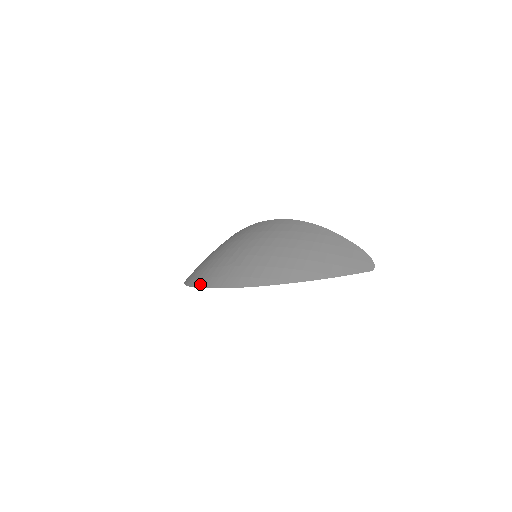
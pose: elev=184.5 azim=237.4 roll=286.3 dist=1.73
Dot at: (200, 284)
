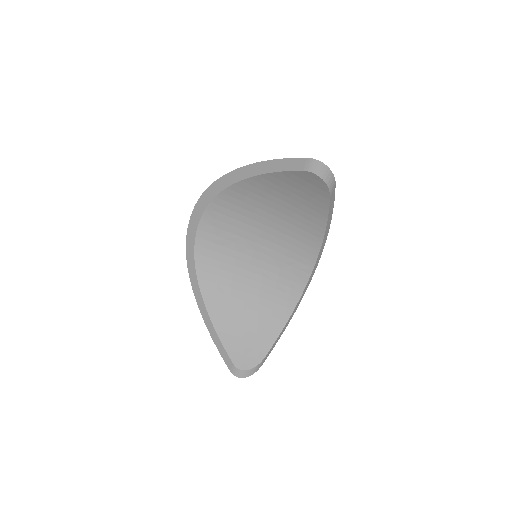
Dot at: occluded
